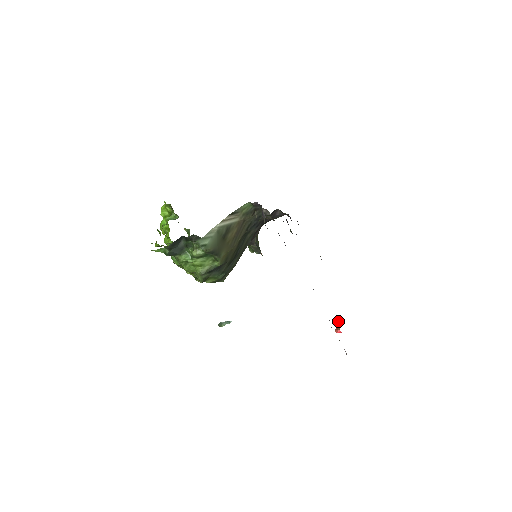
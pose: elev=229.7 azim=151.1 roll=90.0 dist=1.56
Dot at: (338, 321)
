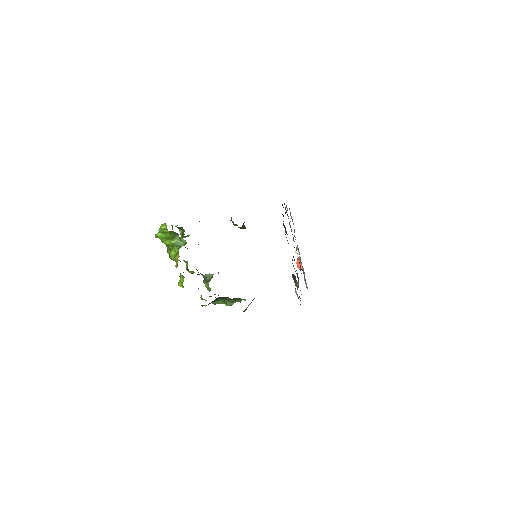
Dot at: (296, 253)
